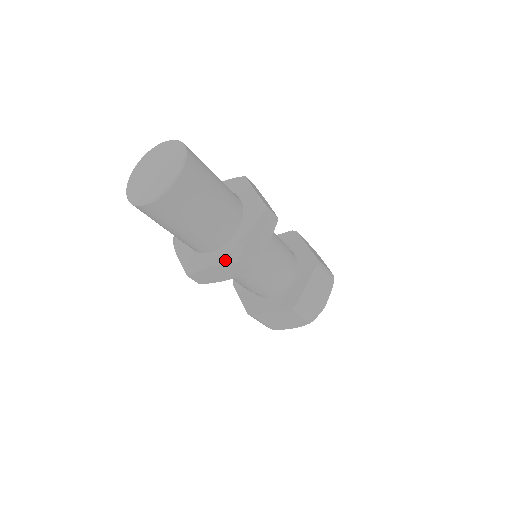
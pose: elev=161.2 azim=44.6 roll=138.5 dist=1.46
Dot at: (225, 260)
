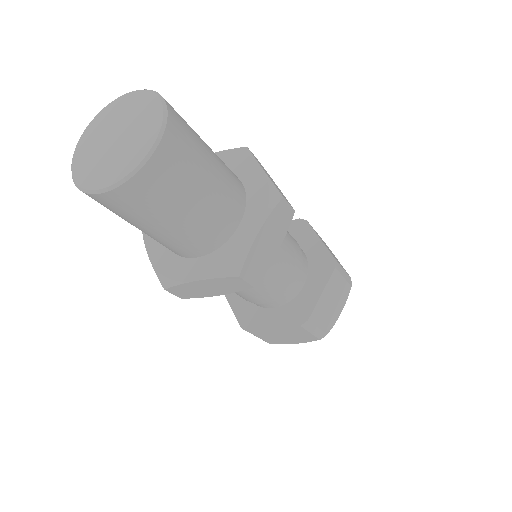
Dot at: (159, 273)
